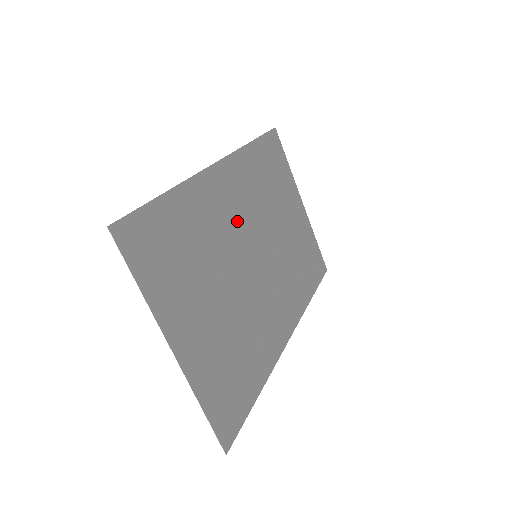
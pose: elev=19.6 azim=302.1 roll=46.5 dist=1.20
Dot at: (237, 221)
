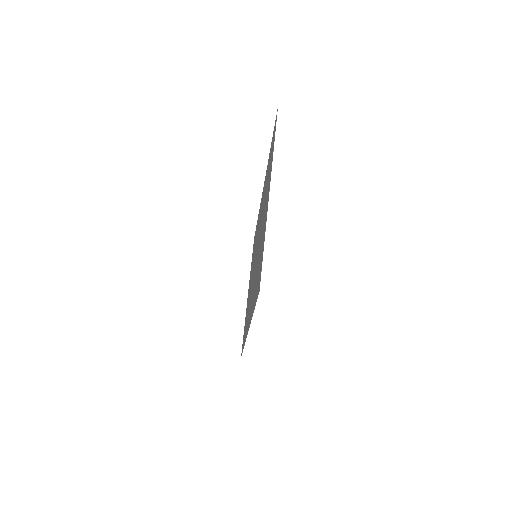
Dot at: (259, 224)
